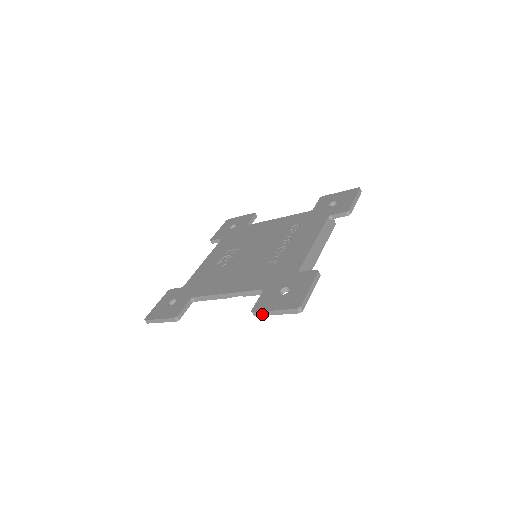
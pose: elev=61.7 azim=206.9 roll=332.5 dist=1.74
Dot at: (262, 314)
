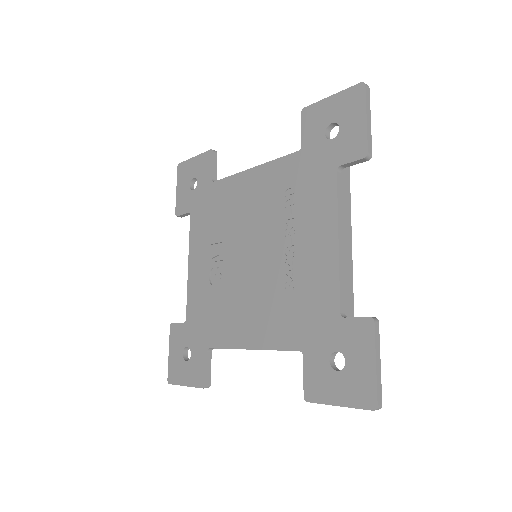
Dot at: (321, 403)
